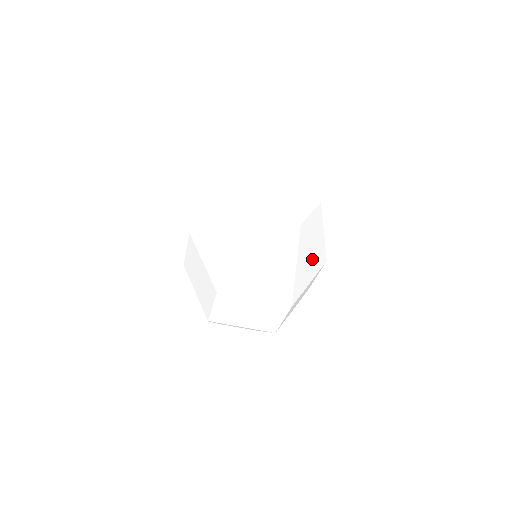
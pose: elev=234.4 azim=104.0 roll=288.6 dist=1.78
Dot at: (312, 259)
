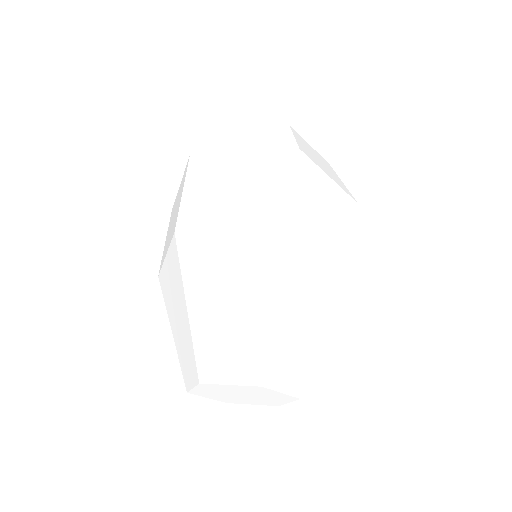
Dot at: occluded
